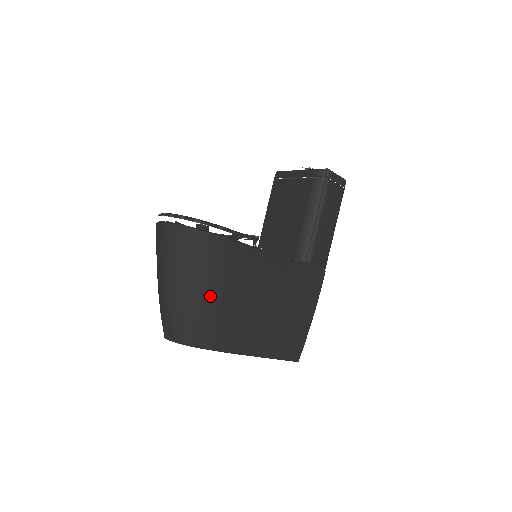
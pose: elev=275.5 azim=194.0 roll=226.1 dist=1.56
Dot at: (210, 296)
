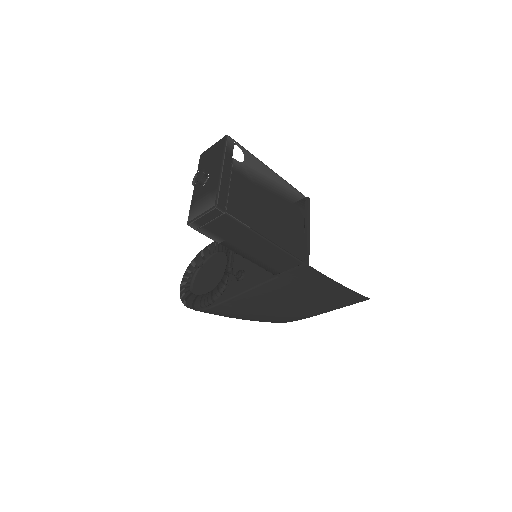
Dot at: occluded
